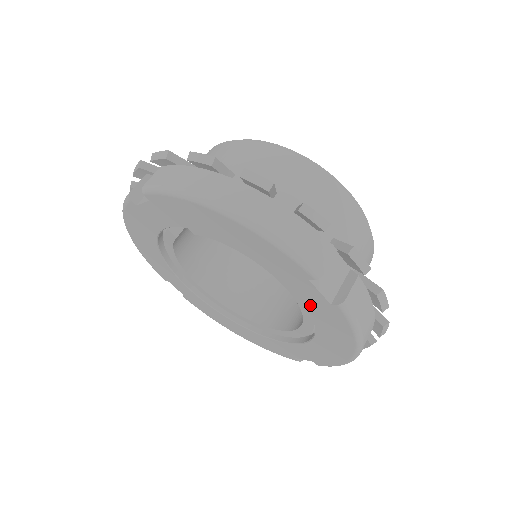
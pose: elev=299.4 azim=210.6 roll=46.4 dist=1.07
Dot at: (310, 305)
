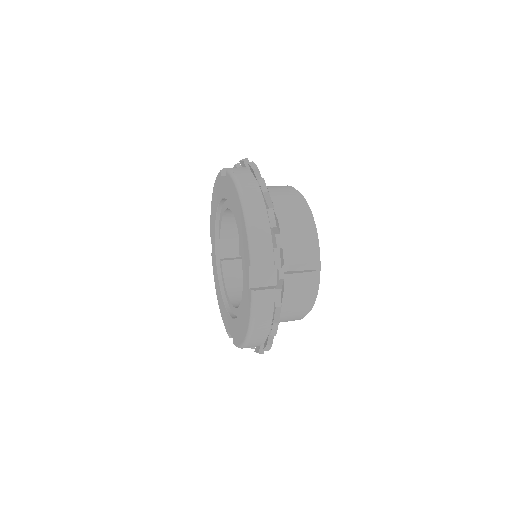
Dot at: (227, 195)
